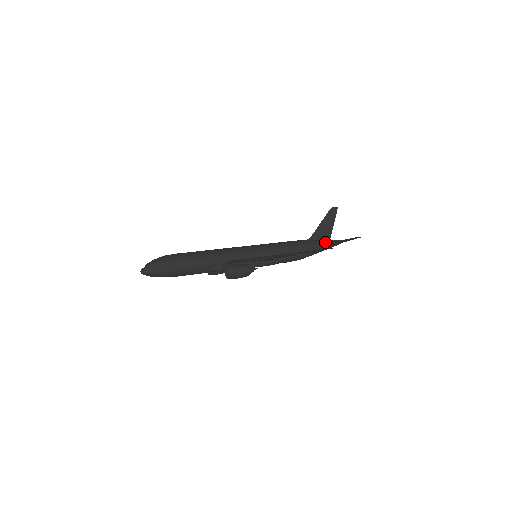
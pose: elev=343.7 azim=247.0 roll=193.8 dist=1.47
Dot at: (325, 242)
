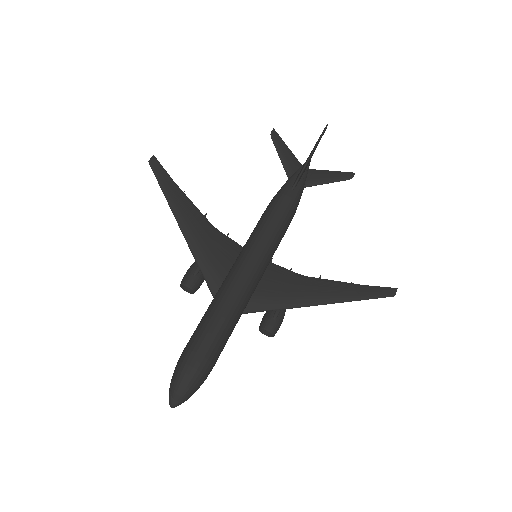
Dot at: (306, 177)
